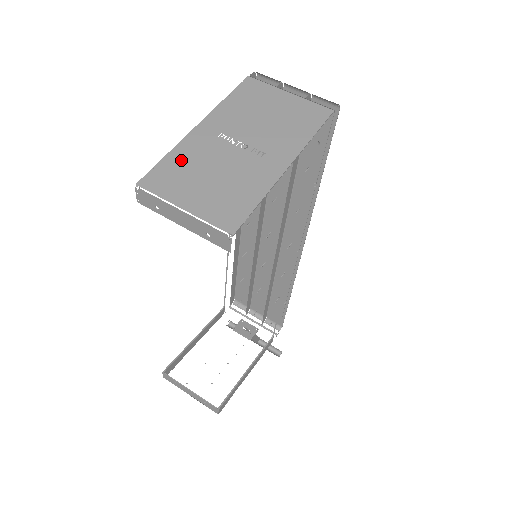
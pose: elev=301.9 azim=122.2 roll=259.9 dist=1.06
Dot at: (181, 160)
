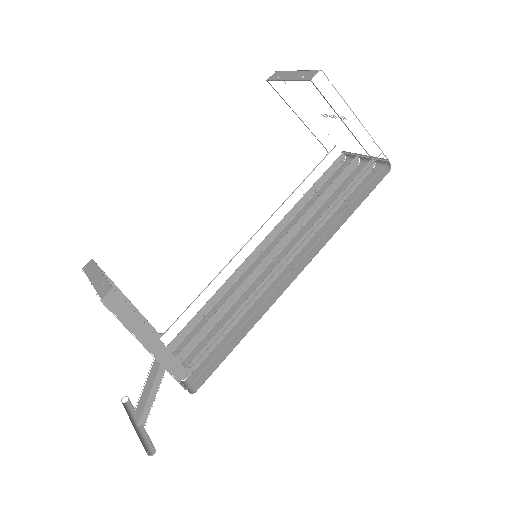
Dot at: occluded
